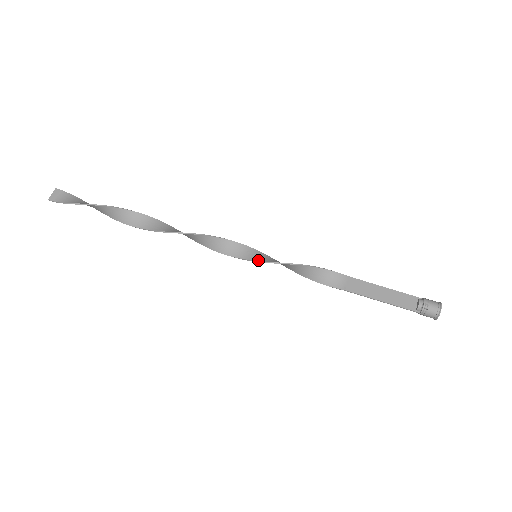
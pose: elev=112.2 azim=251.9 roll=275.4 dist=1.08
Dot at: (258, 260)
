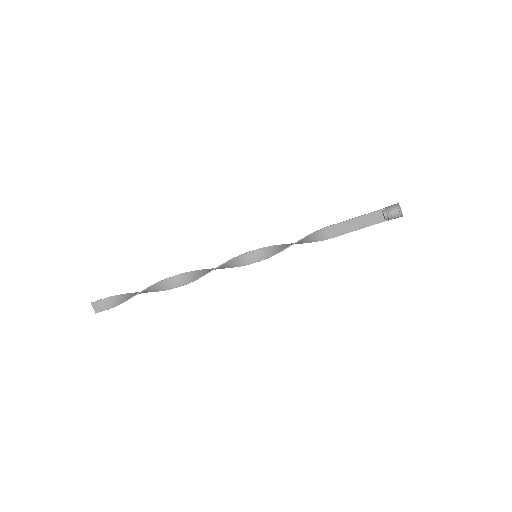
Dot at: (260, 260)
